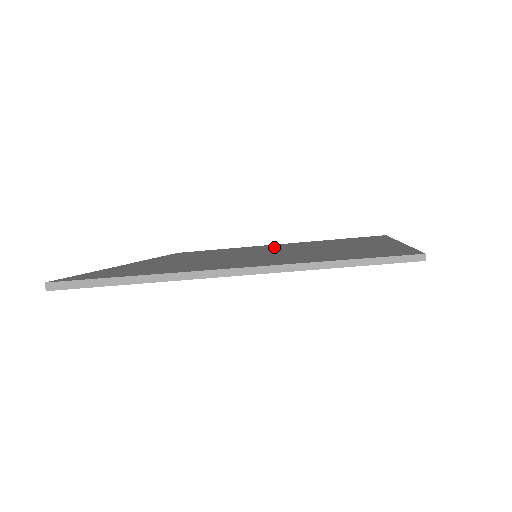
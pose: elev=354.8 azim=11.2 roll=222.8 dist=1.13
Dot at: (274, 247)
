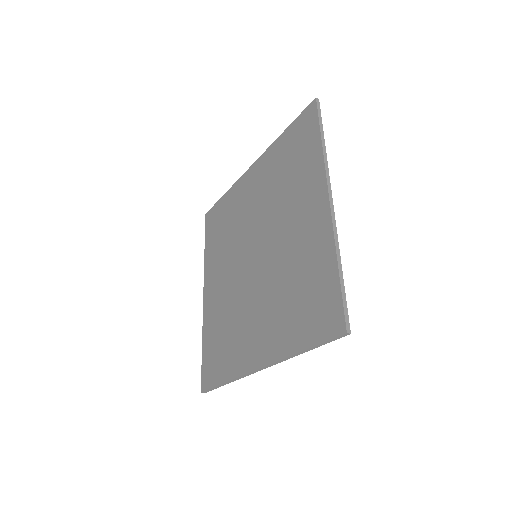
Dot at: (255, 203)
